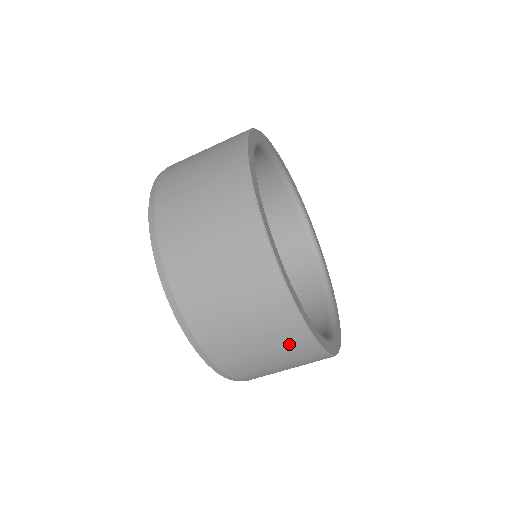
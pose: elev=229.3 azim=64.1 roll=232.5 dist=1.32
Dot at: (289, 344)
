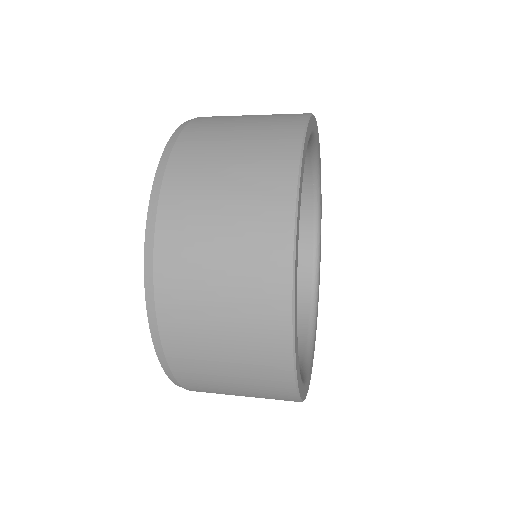
Dot at: occluded
